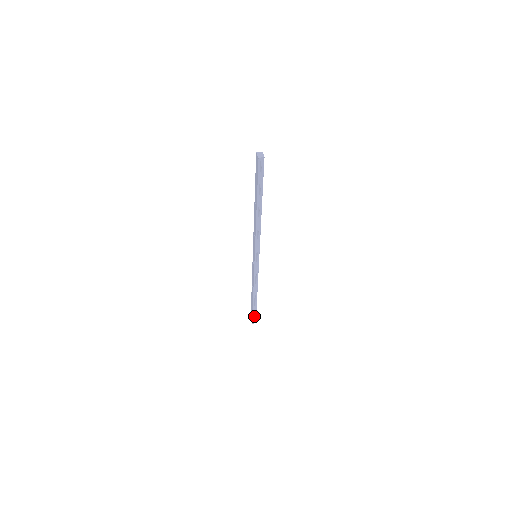
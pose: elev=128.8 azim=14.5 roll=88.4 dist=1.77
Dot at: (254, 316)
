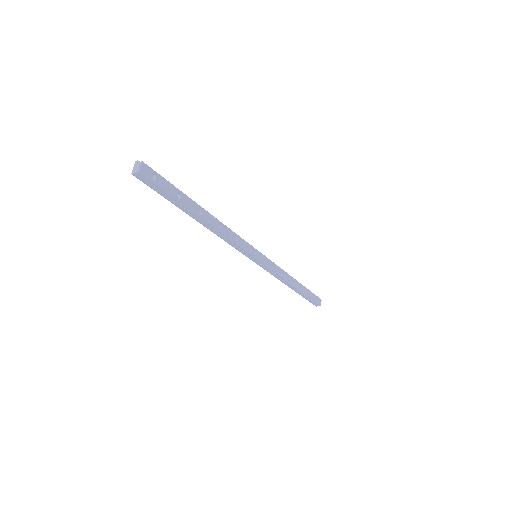
Dot at: (312, 301)
